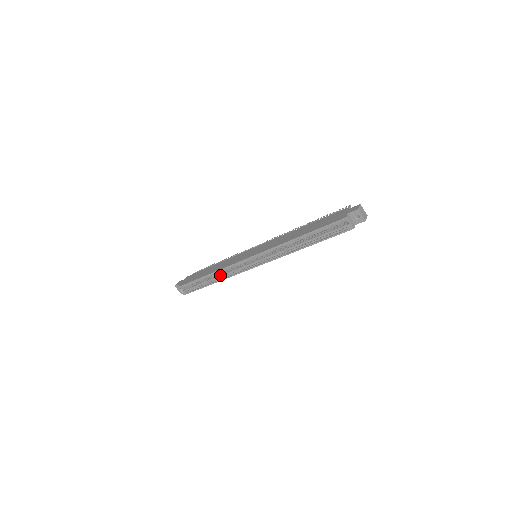
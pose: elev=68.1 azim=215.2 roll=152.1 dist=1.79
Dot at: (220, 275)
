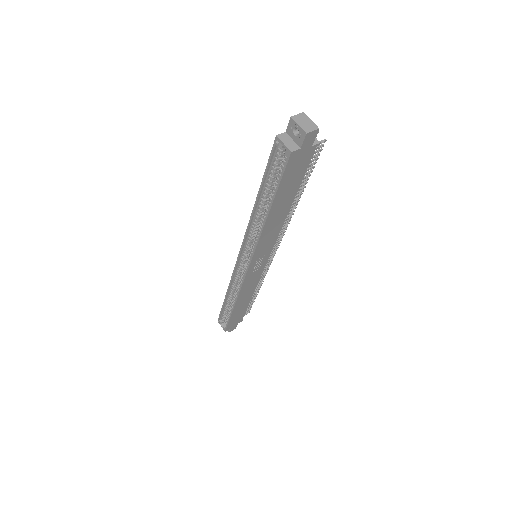
Dot at: occluded
